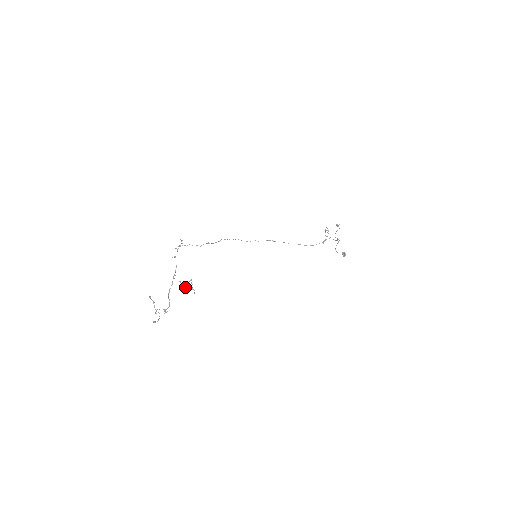
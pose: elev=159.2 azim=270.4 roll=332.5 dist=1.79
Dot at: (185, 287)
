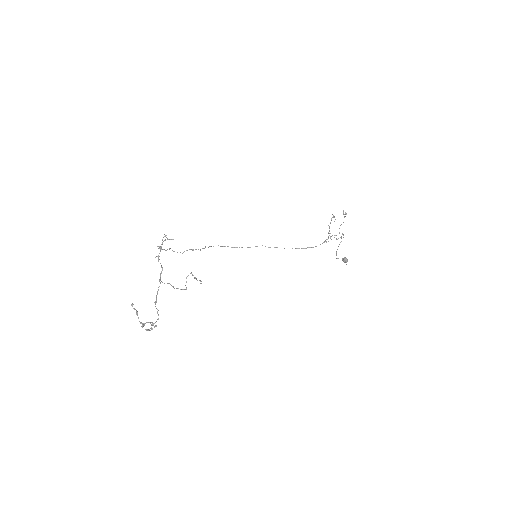
Dot at: occluded
